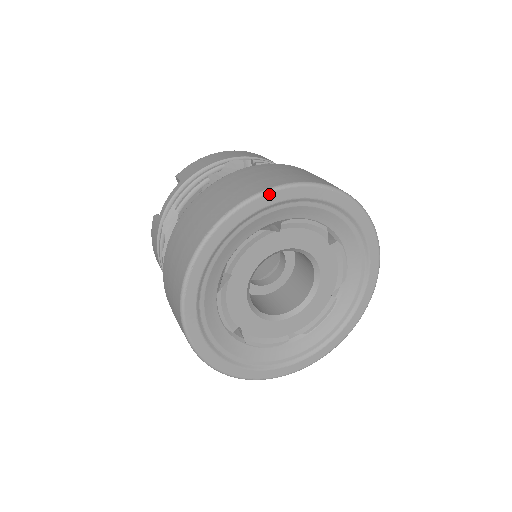
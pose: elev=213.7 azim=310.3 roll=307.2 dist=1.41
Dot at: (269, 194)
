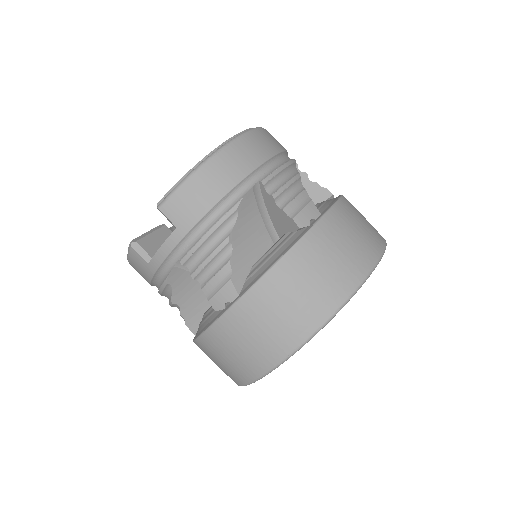
Dot at: occluded
